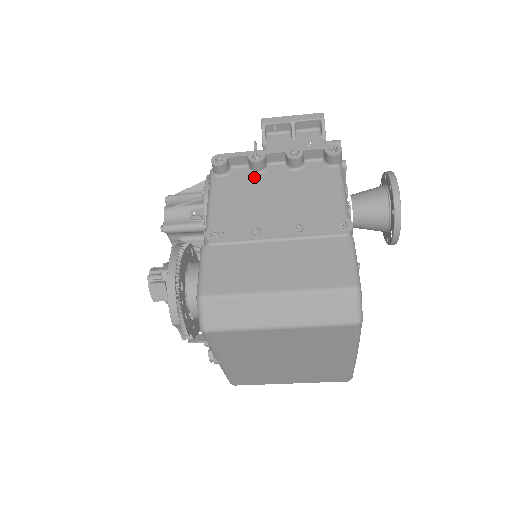
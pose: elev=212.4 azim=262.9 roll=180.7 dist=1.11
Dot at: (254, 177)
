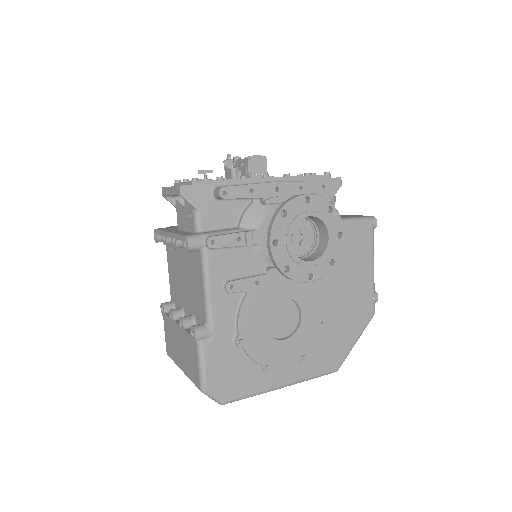
Dot at: (176, 249)
